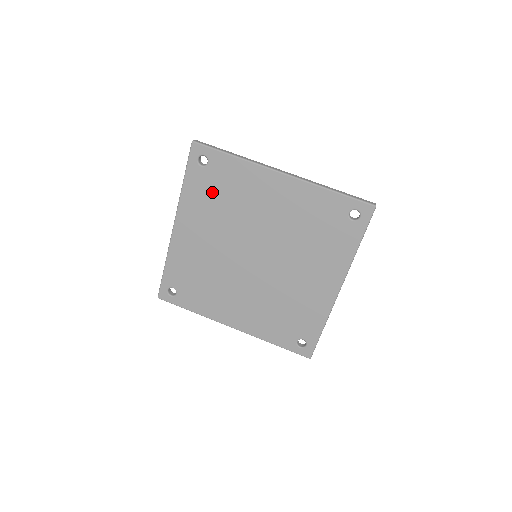
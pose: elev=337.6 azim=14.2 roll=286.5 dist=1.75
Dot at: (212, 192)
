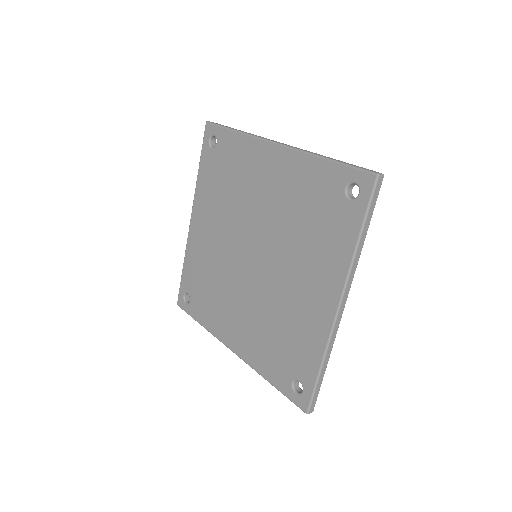
Dot at: (219, 177)
